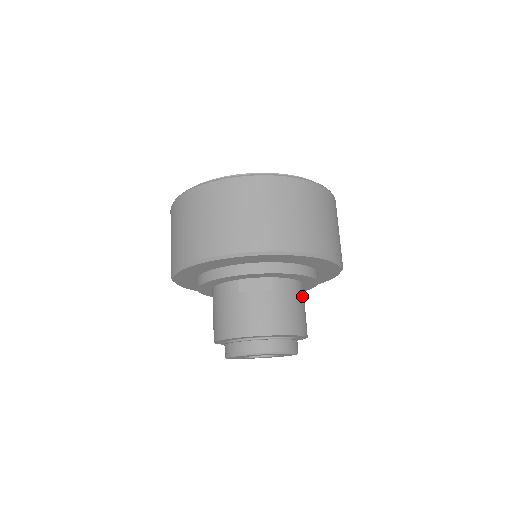
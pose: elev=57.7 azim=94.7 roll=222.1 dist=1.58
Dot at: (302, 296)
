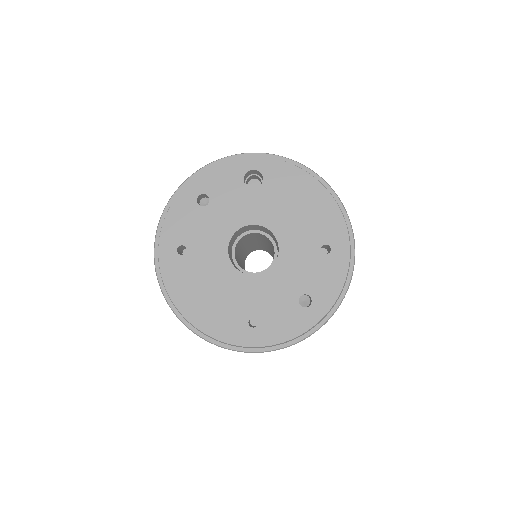
Dot at: occluded
